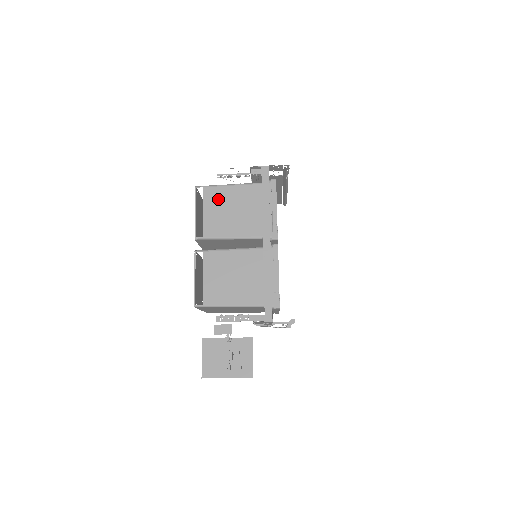
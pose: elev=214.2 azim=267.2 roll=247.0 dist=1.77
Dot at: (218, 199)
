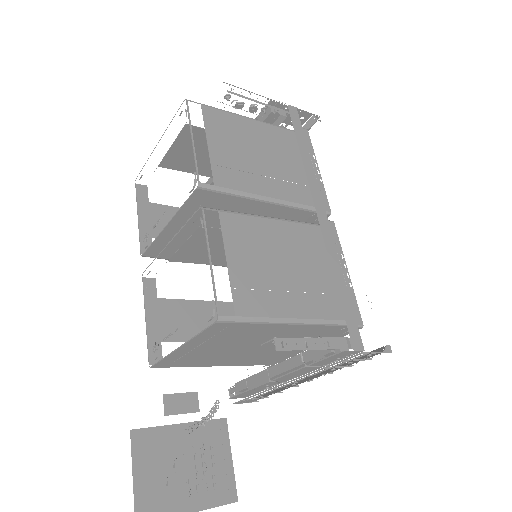
Dot at: (229, 130)
